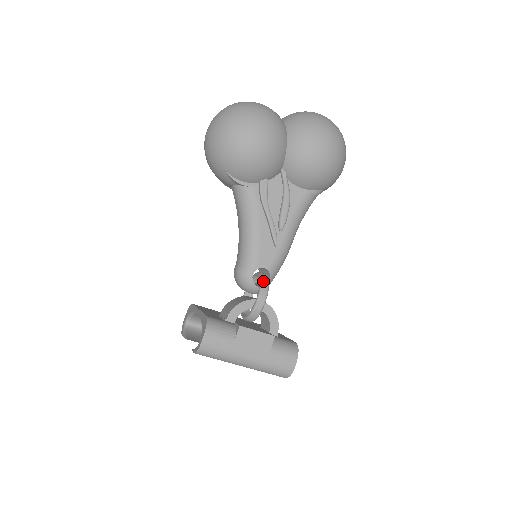
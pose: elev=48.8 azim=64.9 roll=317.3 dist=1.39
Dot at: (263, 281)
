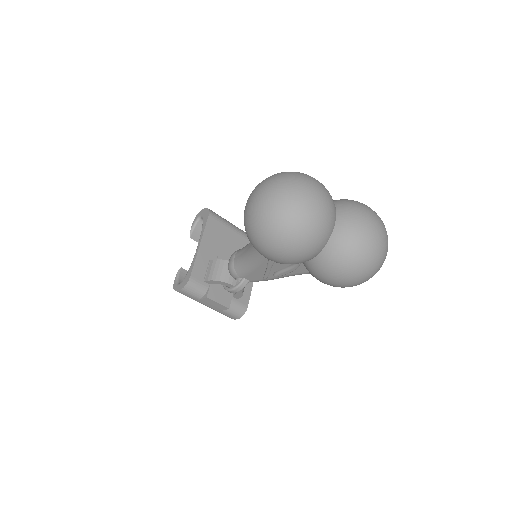
Dot at: (242, 283)
